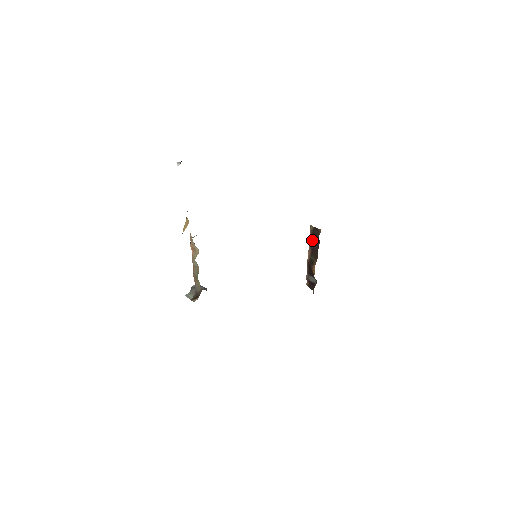
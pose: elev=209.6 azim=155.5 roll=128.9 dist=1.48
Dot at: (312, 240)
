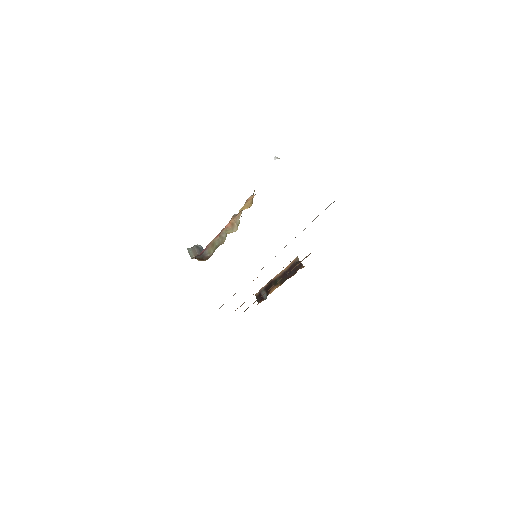
Dot at: (290, 268)
